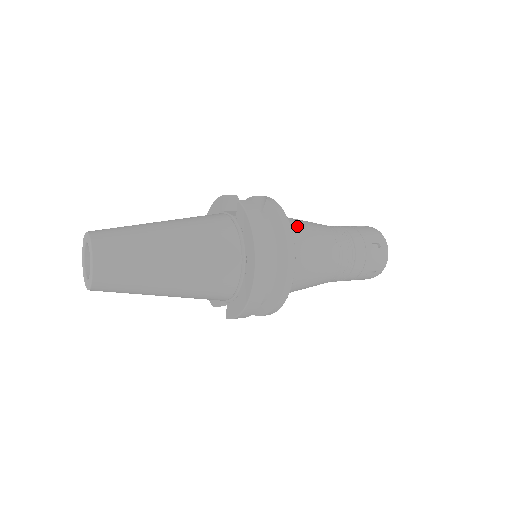
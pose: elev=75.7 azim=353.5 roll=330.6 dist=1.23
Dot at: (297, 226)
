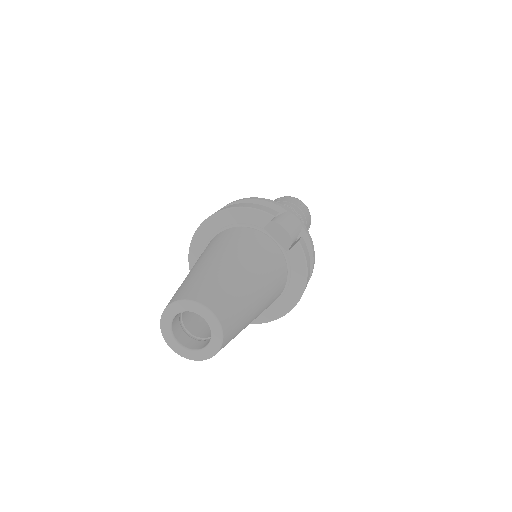
Dot at: occluded
